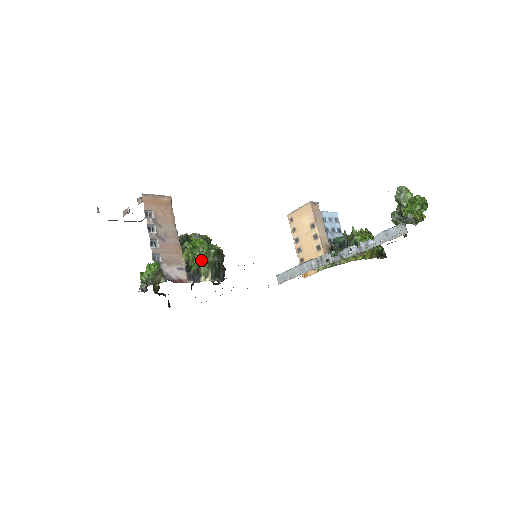
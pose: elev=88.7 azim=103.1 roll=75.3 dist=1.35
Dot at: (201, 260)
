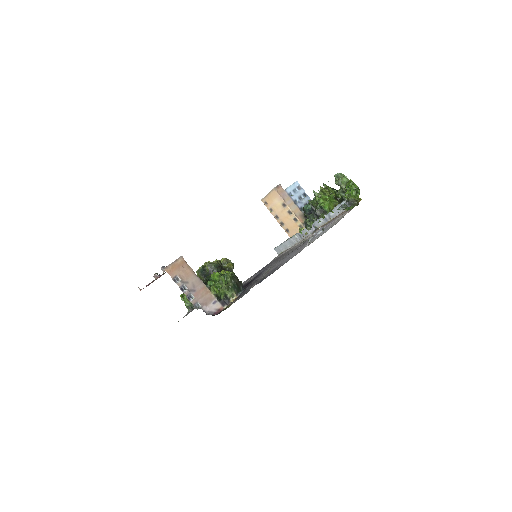
Dot at: (225, 290)
